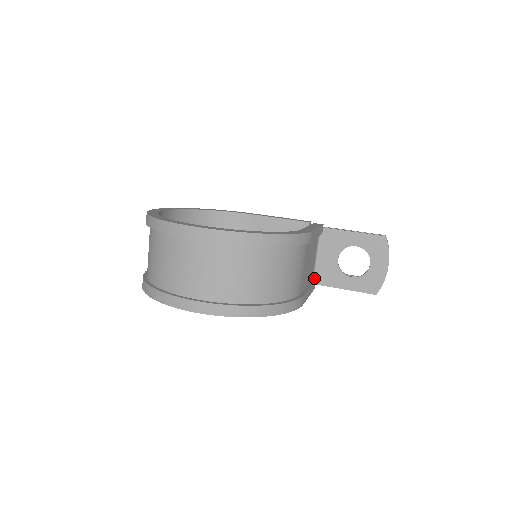
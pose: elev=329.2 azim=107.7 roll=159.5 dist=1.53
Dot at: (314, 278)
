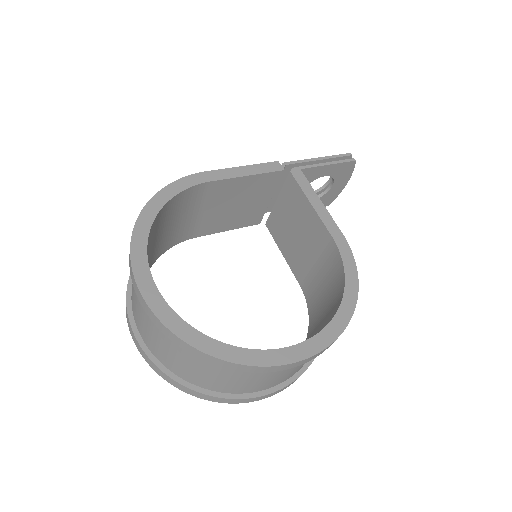
Dot at: occluded
